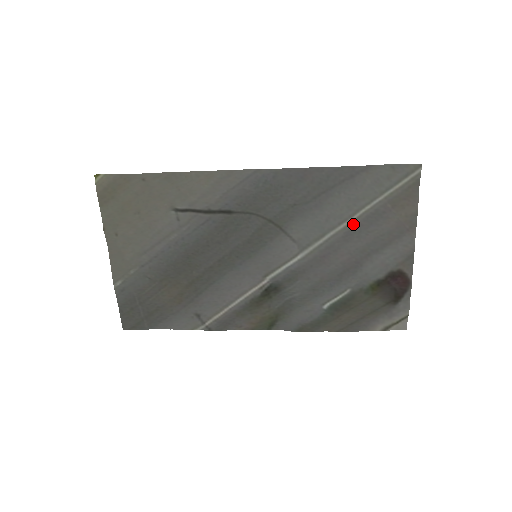
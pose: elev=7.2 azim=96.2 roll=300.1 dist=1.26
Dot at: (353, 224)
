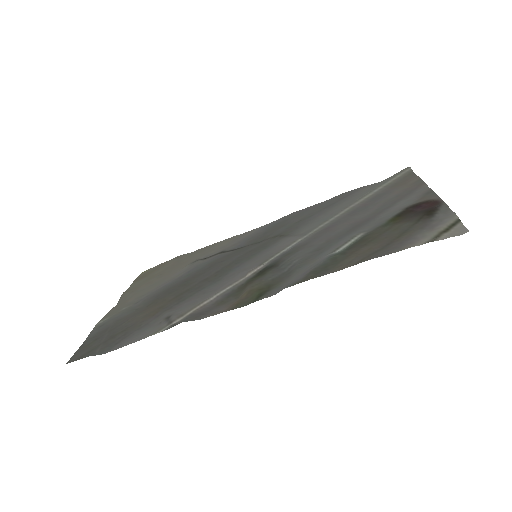
Dot at: (357, 207)
